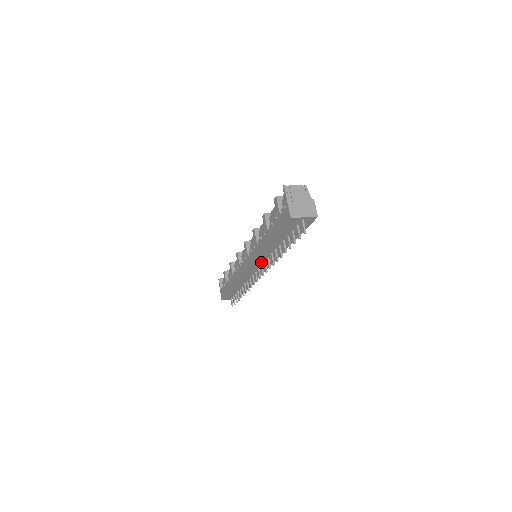
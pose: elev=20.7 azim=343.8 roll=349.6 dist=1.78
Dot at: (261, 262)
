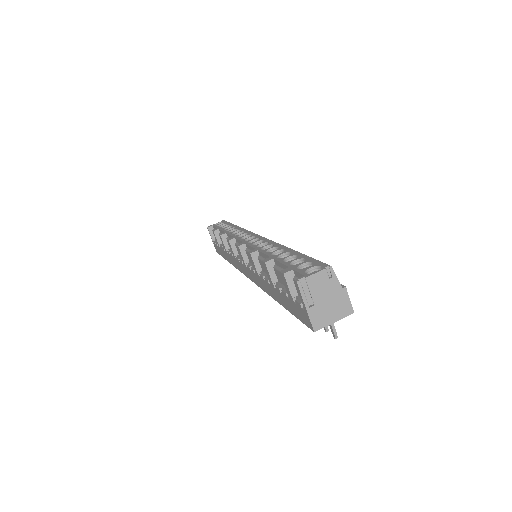
Dot at: occluded
